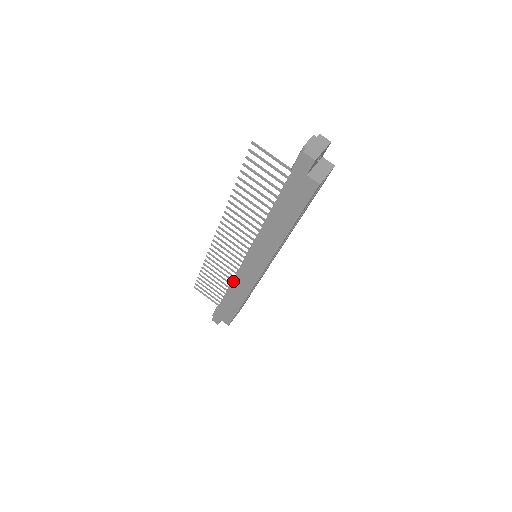
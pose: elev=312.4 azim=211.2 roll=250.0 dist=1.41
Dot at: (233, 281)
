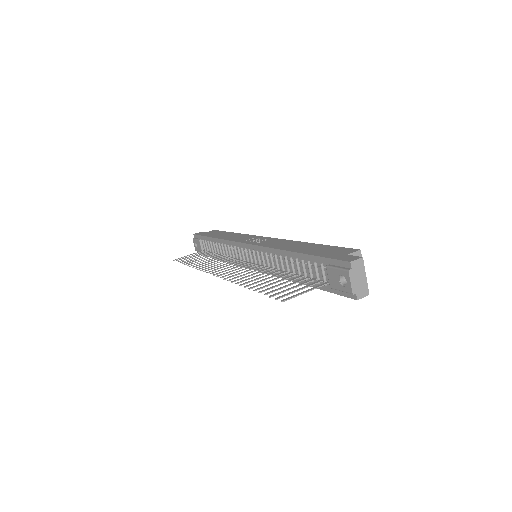
Dot at: (234, 264)
